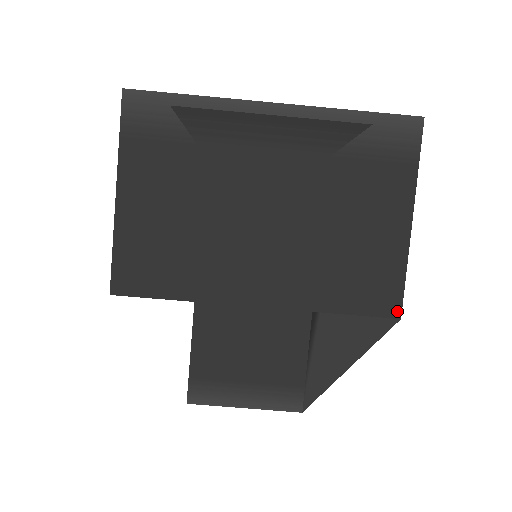
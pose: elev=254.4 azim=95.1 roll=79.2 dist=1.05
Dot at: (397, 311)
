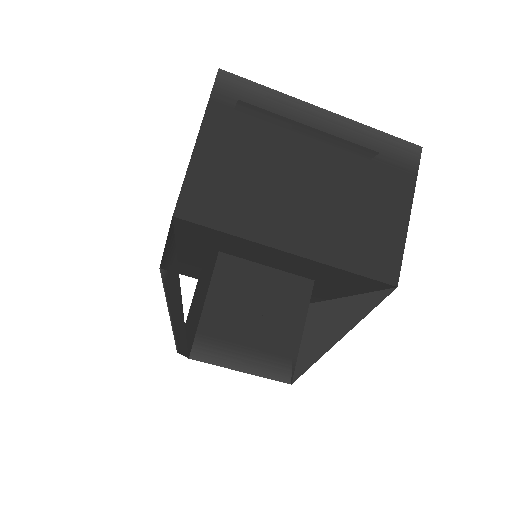
Dot at: (395, 280)
